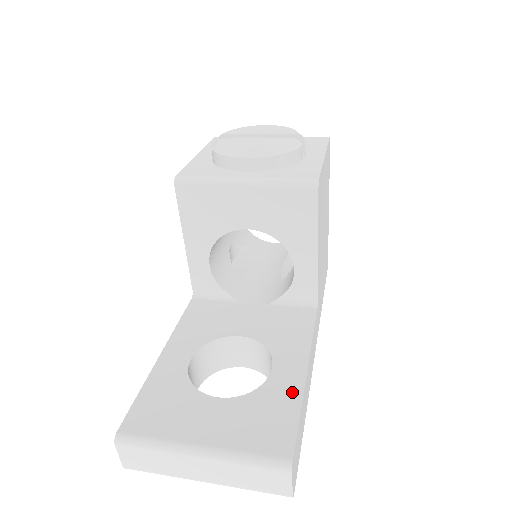
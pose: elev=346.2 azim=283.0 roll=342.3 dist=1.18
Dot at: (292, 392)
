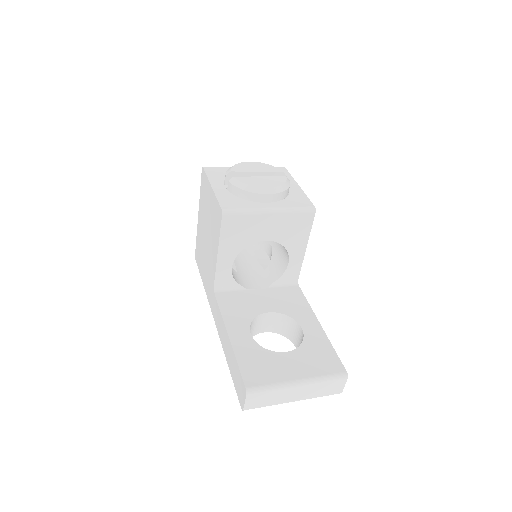
Dot at: (322, 338)
